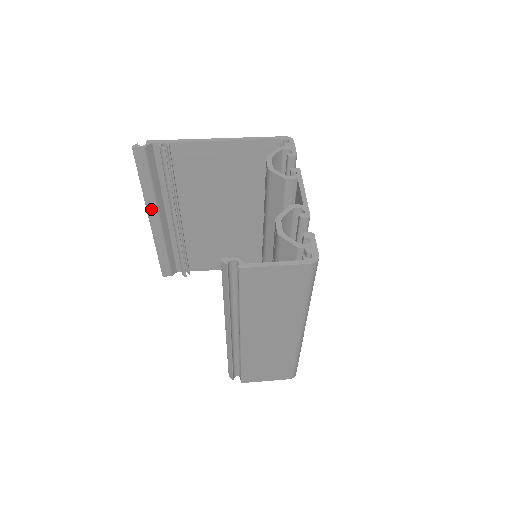
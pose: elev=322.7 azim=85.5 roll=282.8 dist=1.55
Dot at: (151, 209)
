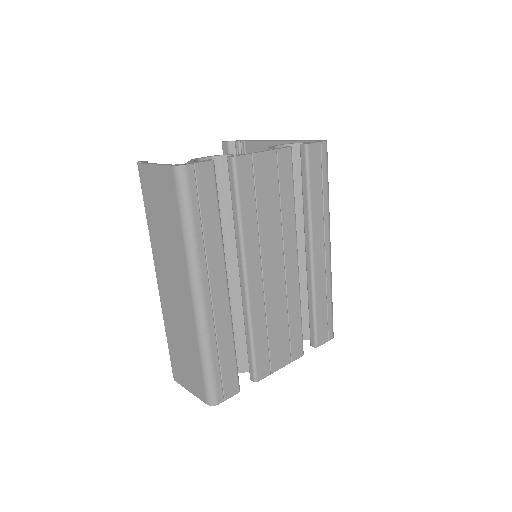
Dot at: occluded
